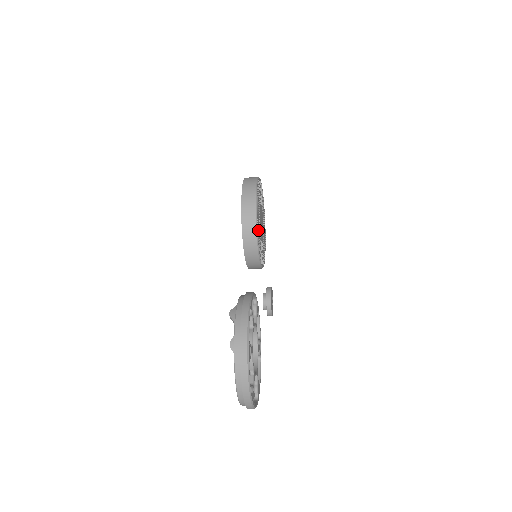
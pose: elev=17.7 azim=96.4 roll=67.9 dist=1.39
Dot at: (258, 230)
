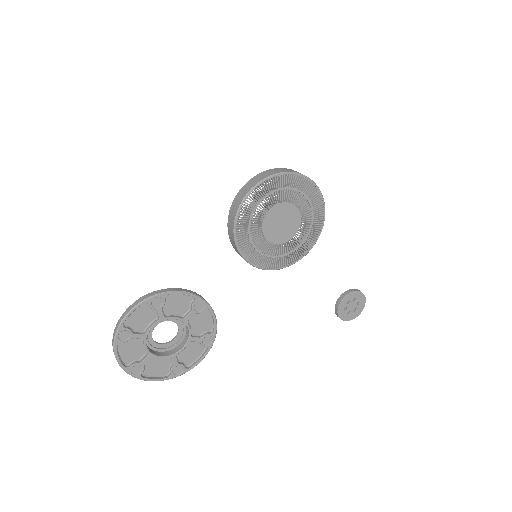
Dot at: (245, 232)
